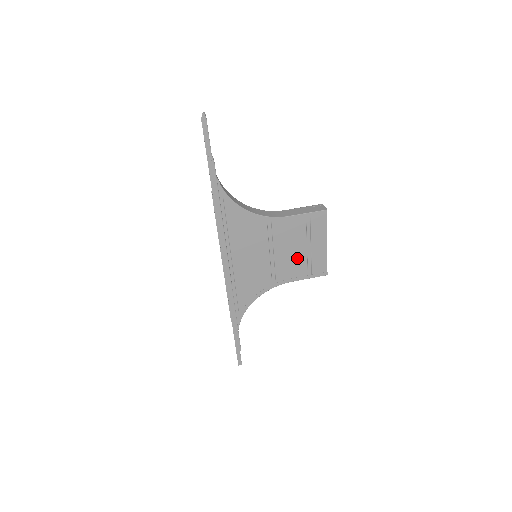
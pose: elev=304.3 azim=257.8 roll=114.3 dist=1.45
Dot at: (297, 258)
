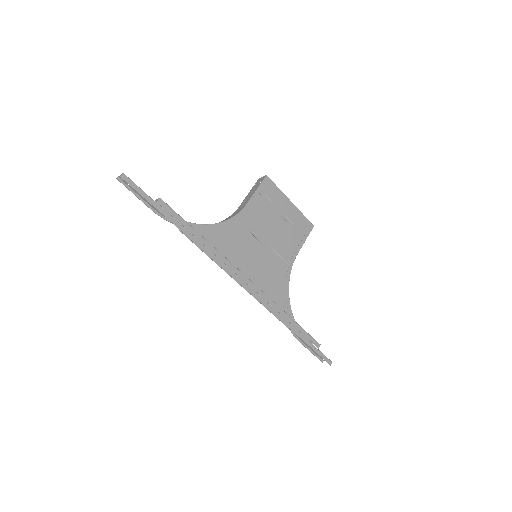
Dot at: (283, 231)
